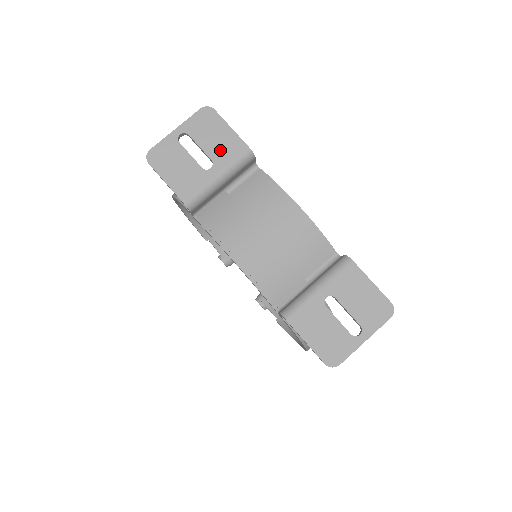
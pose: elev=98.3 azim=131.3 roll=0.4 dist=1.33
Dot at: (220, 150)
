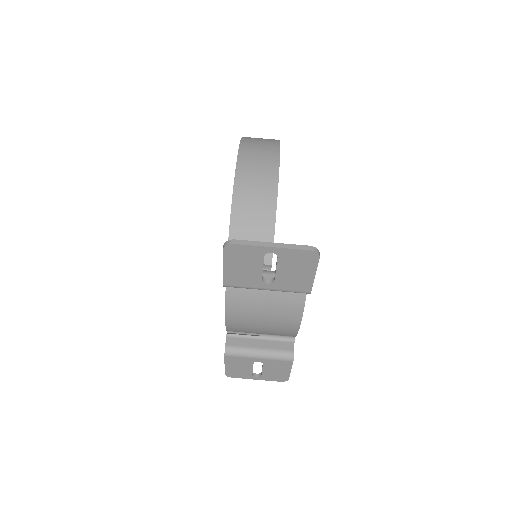
Dot at: (289, 280)
